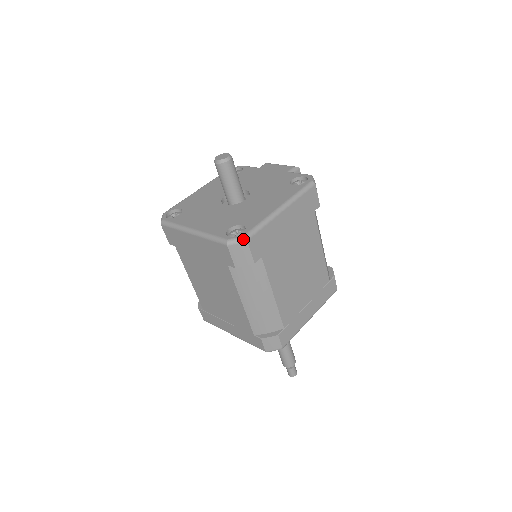
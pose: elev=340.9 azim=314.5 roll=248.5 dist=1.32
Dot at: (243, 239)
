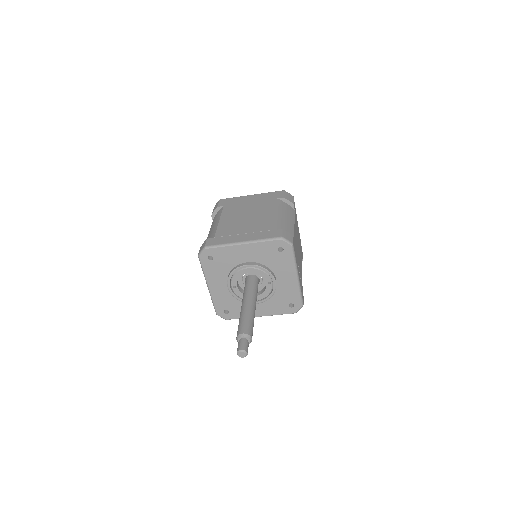
Dot at: occluded
